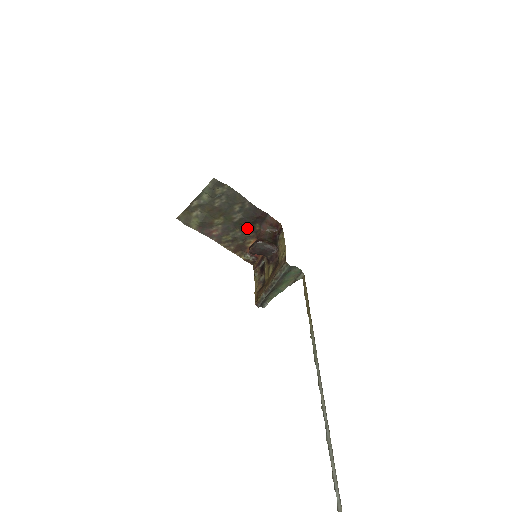
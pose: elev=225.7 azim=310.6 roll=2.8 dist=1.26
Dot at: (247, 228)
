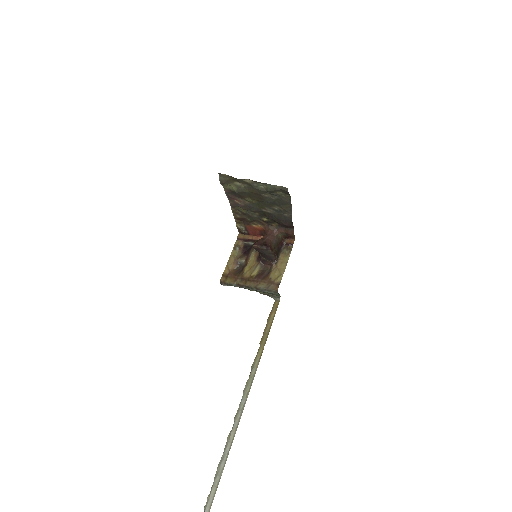
Dot at: (266, 218)
